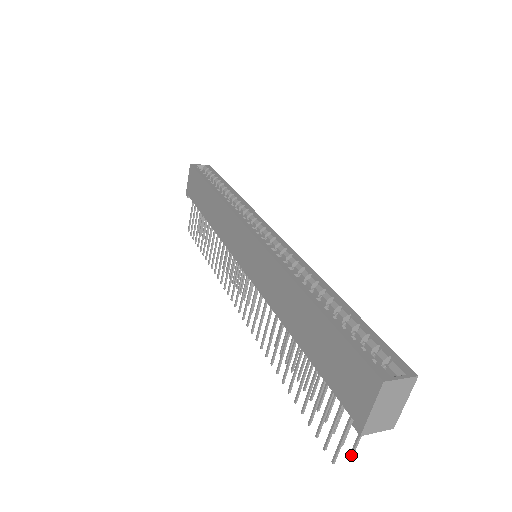
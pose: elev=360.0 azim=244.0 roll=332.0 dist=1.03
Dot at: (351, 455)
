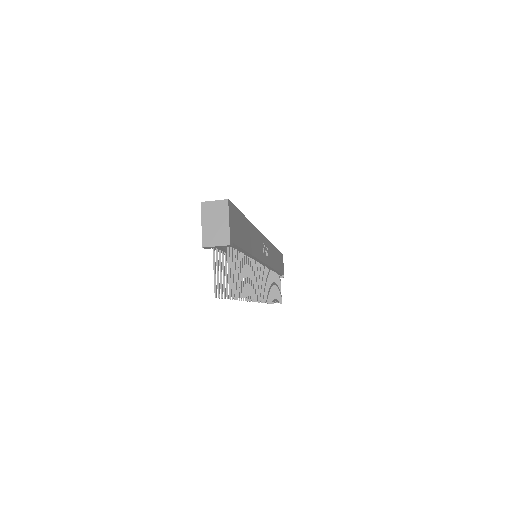
Dot at: (229, 291)
